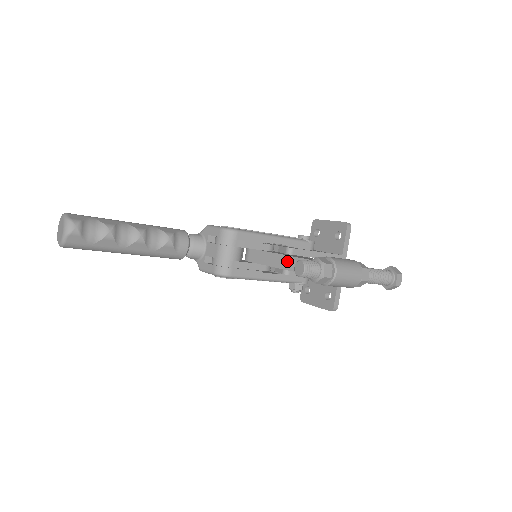
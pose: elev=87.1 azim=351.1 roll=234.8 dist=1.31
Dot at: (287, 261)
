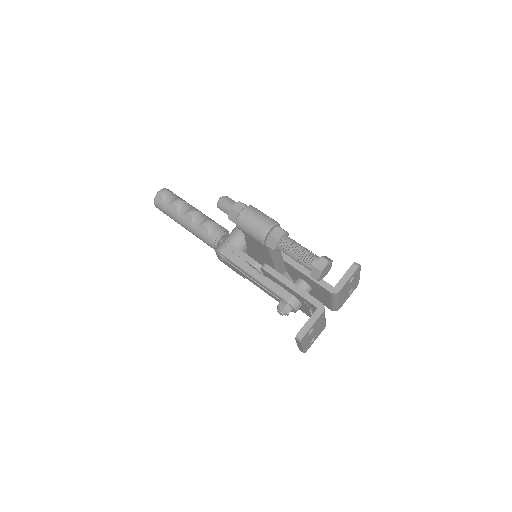
Dot at: occluded
